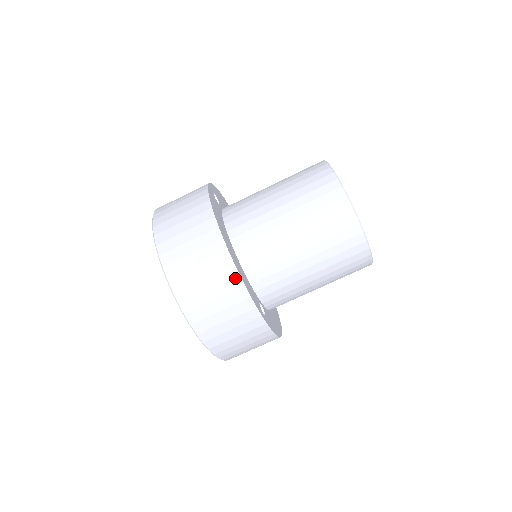
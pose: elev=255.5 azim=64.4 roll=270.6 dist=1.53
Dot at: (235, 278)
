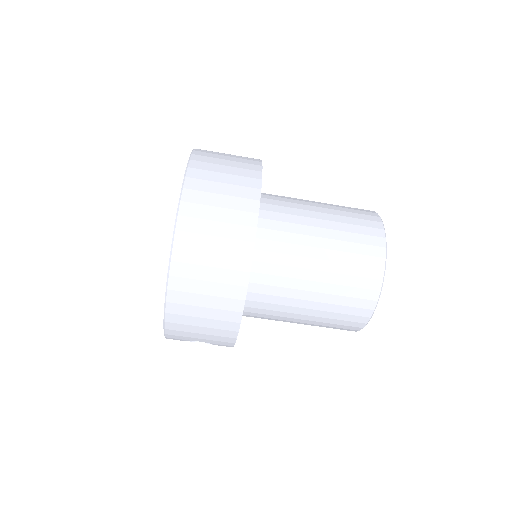
Dot at: (252, 214)
